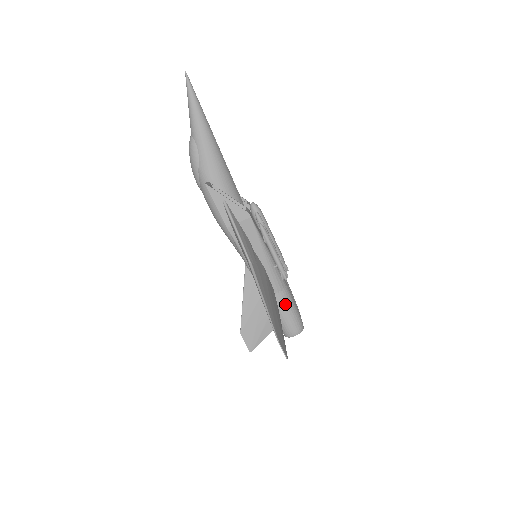
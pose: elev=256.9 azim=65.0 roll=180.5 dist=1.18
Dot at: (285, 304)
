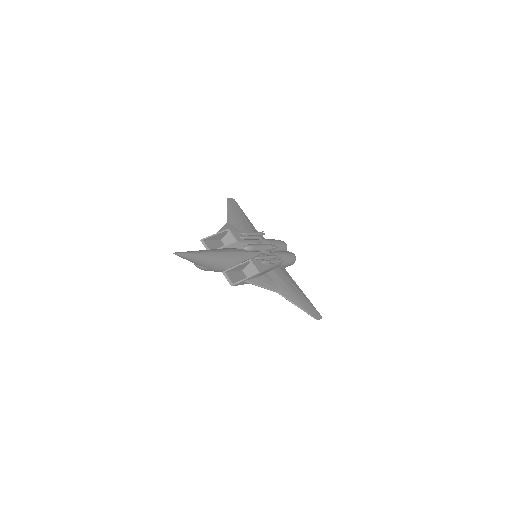
Dot at: (286, 264)
